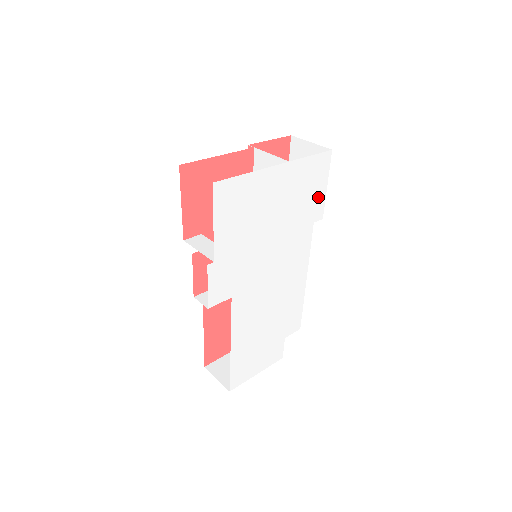
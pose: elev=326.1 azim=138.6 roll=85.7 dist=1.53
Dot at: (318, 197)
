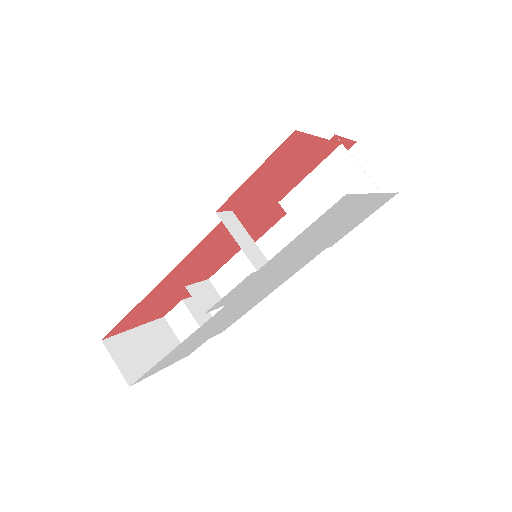
Dot at: (351, 228)
